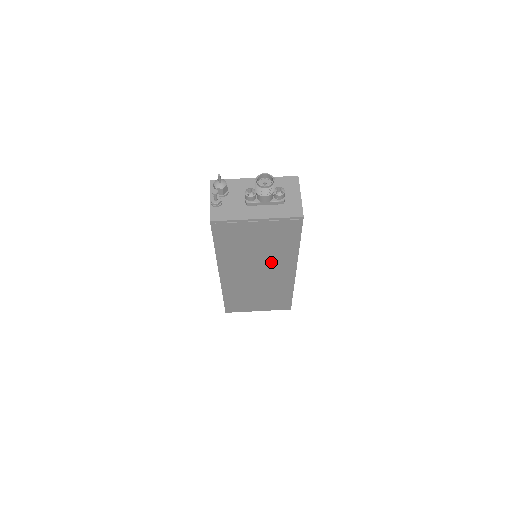
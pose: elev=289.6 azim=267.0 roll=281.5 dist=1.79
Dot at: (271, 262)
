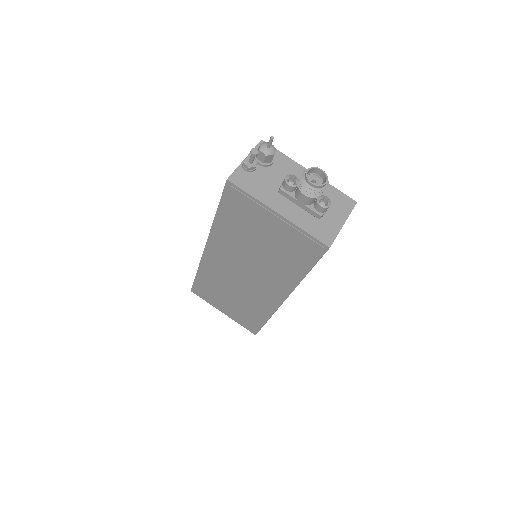
Dot at: (265, 272)
